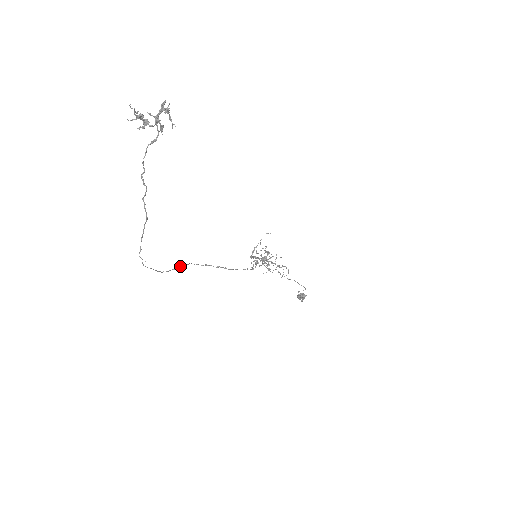
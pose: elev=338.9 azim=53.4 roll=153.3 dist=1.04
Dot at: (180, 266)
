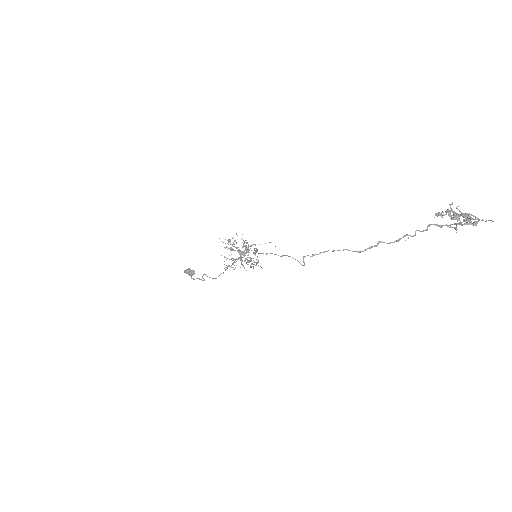
Dot at: (257, 249)
